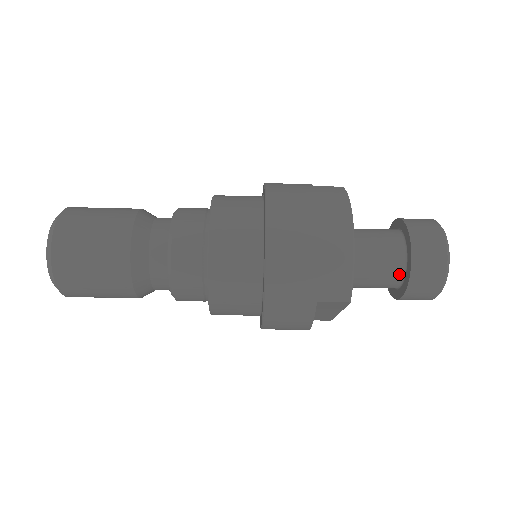
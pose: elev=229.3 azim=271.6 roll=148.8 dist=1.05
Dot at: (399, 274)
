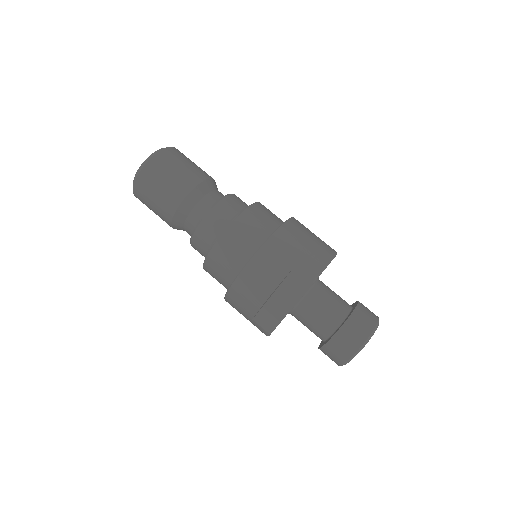
Dot at: (341, 317)
